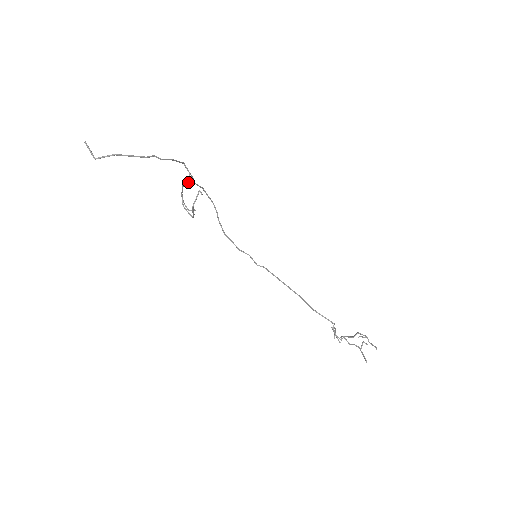
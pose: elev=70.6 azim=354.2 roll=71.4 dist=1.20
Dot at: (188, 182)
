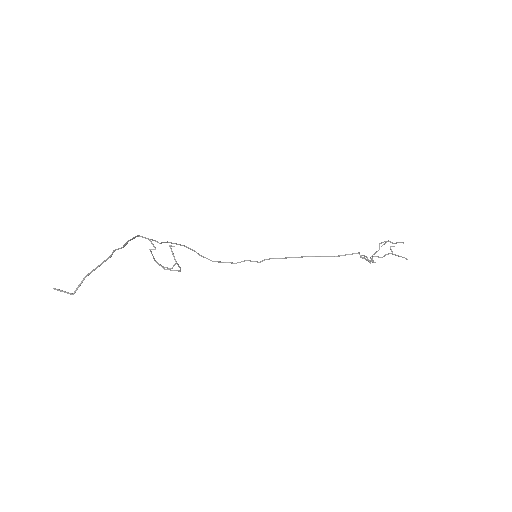
Dot at: (154, 247)
